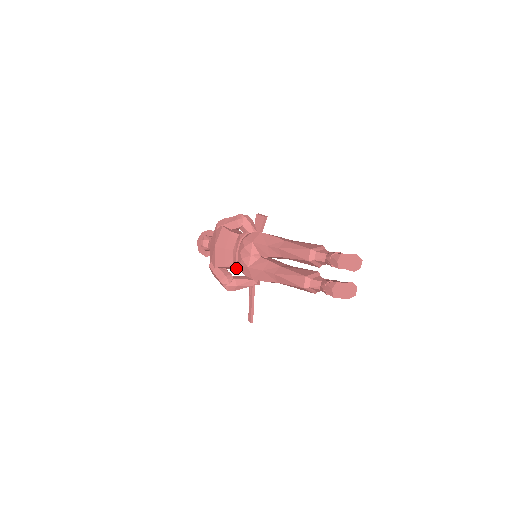
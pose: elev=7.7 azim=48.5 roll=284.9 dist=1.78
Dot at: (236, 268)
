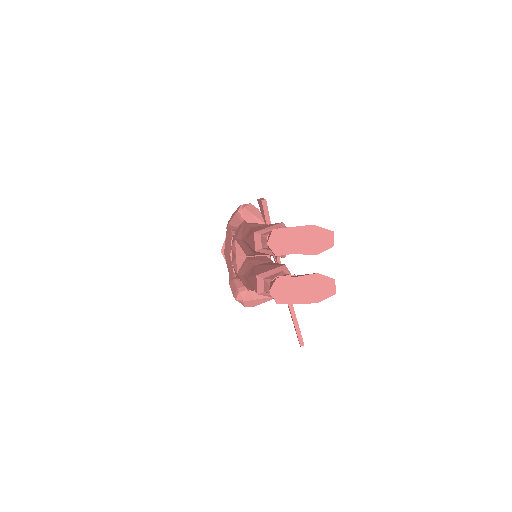
Dot at: occluded
